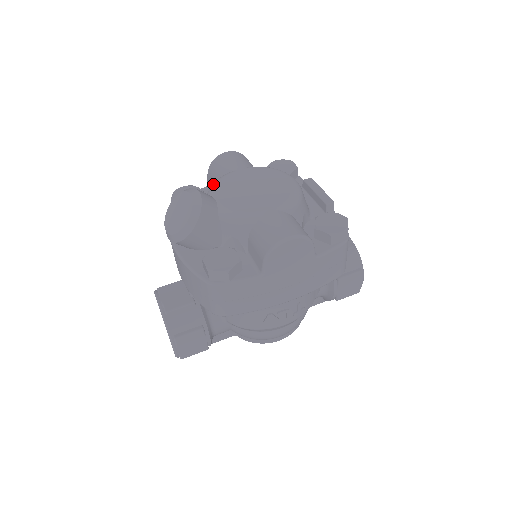
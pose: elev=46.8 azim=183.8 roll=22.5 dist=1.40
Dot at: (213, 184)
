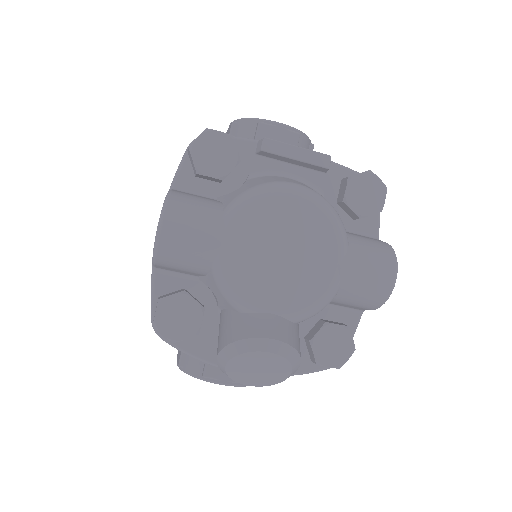
Dot at: (230, 294)
